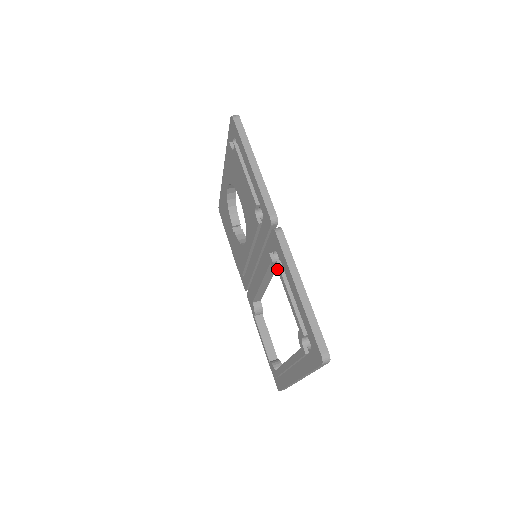
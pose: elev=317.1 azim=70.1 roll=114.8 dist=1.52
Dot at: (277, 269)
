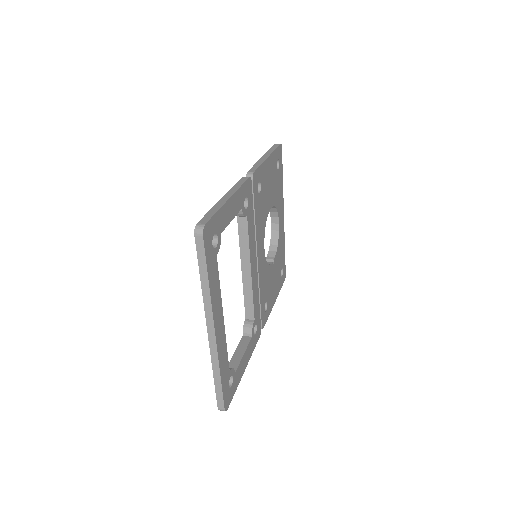
Dot at: occluded
